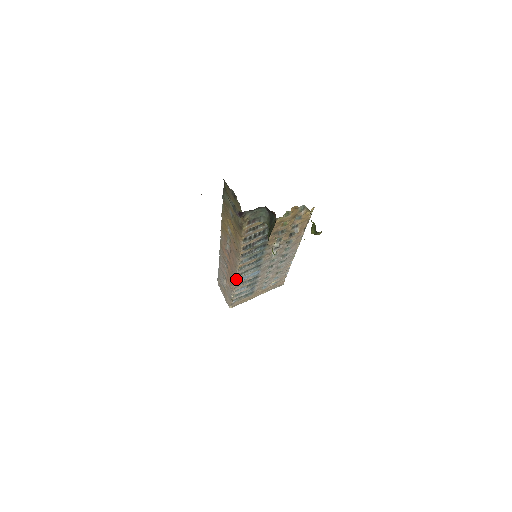
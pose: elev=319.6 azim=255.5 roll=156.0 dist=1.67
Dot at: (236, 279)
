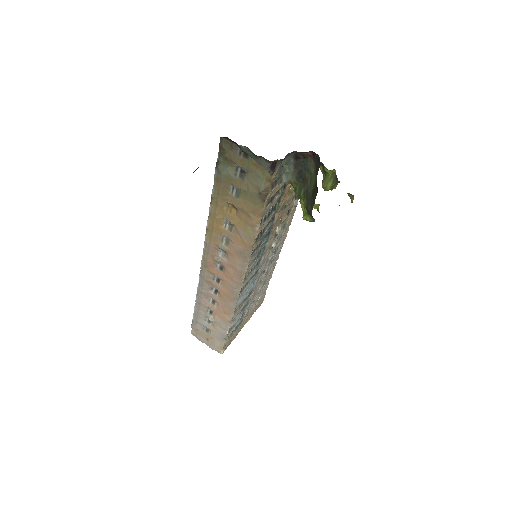
Dot at: (237, 300)
